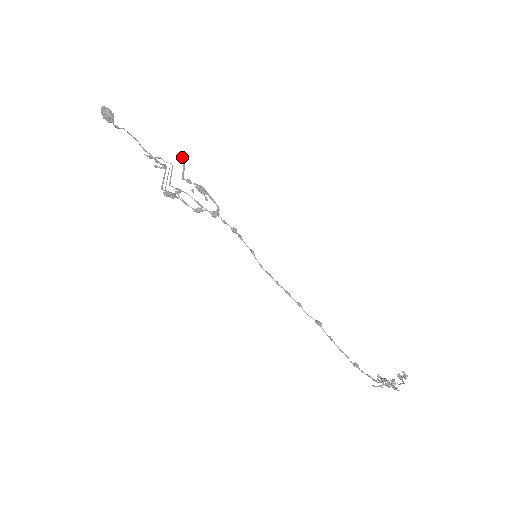
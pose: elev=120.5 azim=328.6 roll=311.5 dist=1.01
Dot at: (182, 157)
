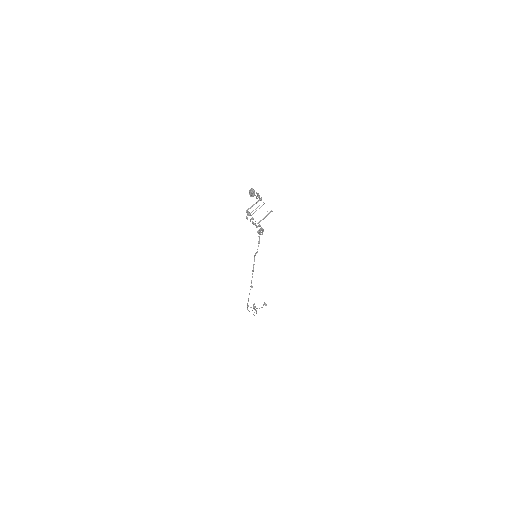
Dot at: (270, 212)
